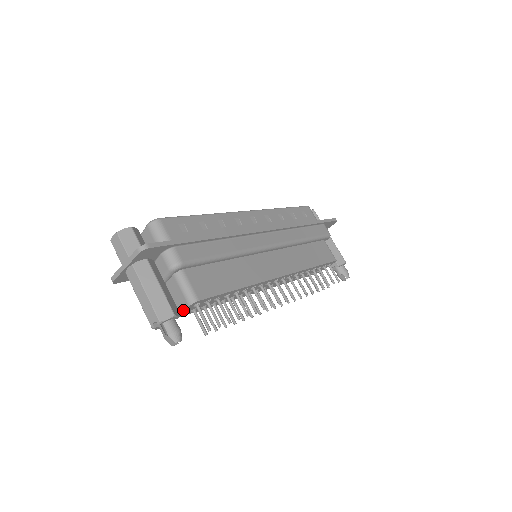
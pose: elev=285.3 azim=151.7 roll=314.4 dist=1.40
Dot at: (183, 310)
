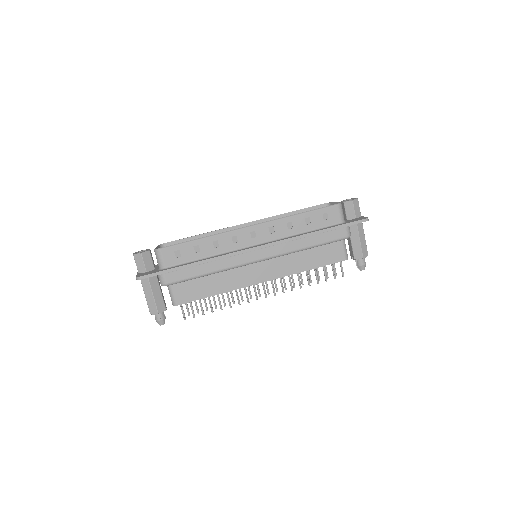
Dot at: occluded
